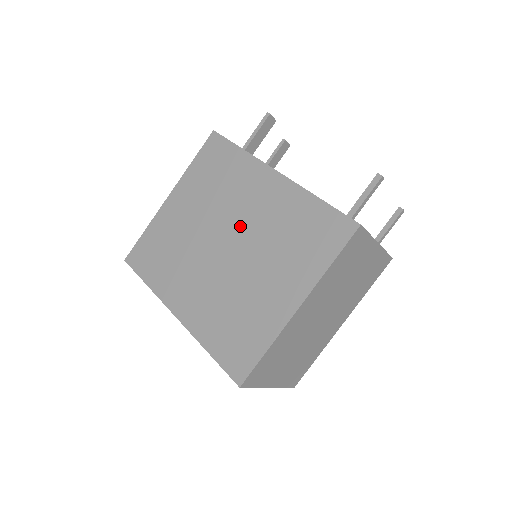
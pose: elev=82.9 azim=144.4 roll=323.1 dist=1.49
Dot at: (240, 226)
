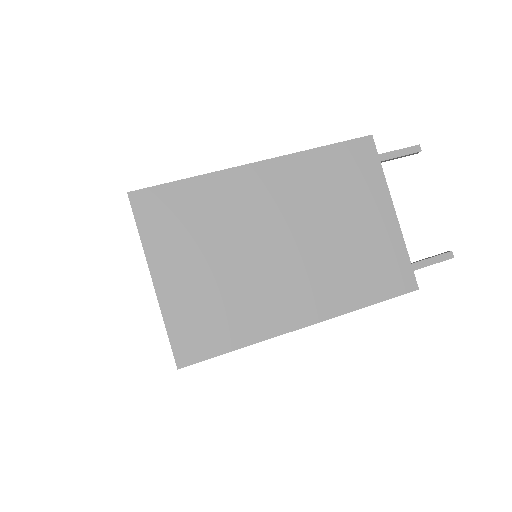
Dot at: occluded
